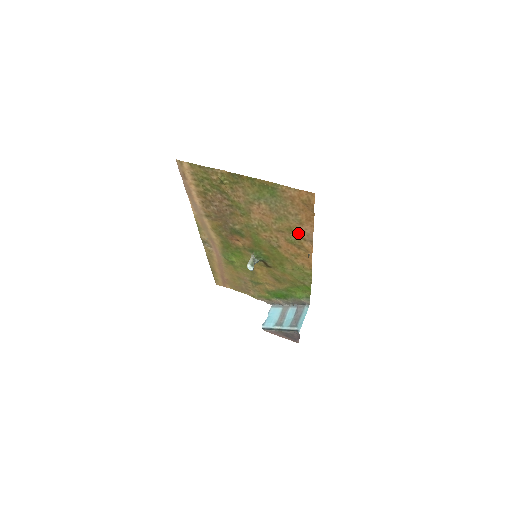
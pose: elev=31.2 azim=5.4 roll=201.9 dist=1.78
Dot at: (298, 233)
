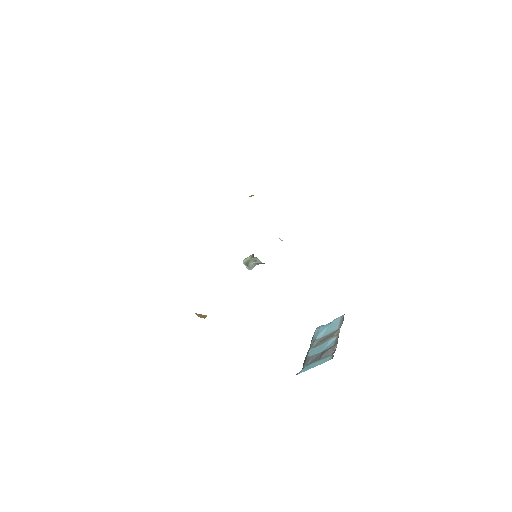
Dot at: occluded
